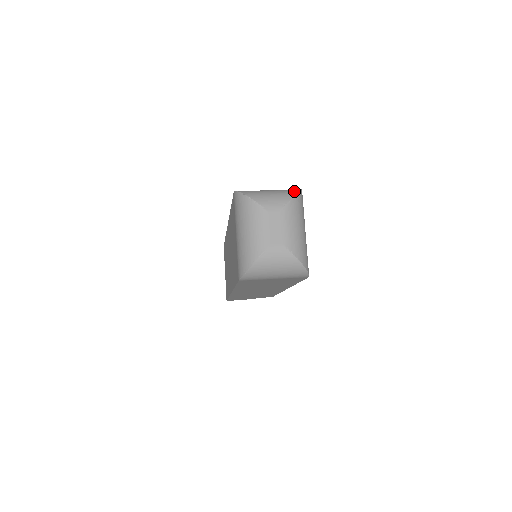
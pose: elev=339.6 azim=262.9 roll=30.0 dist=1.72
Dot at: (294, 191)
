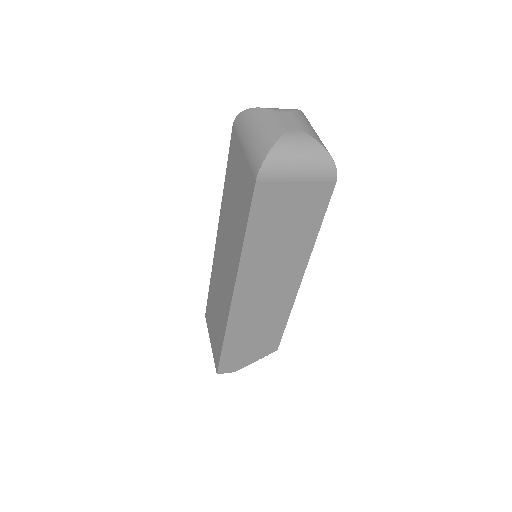
Dot at: occluded
